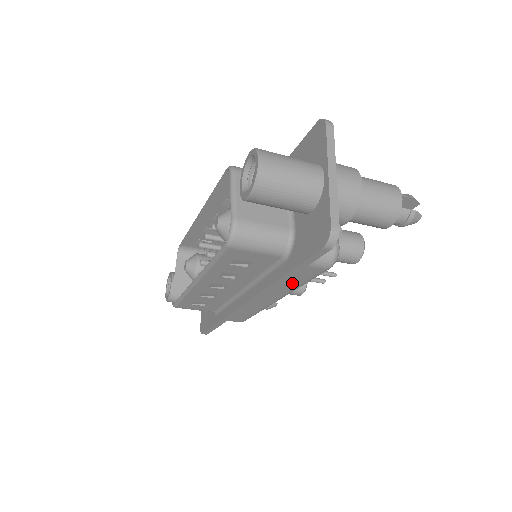
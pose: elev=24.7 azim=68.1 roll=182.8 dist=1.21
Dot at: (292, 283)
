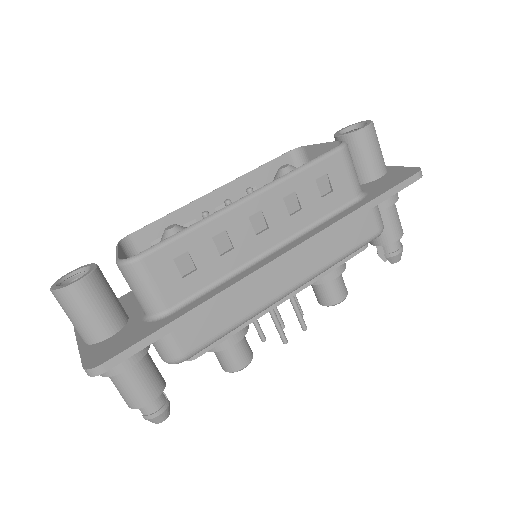
Dot at: (338, 246)
